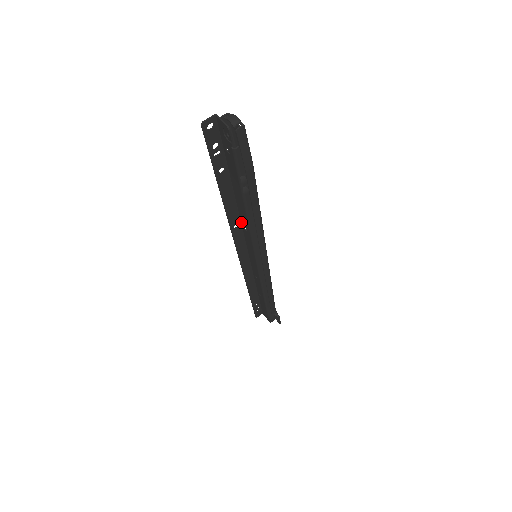
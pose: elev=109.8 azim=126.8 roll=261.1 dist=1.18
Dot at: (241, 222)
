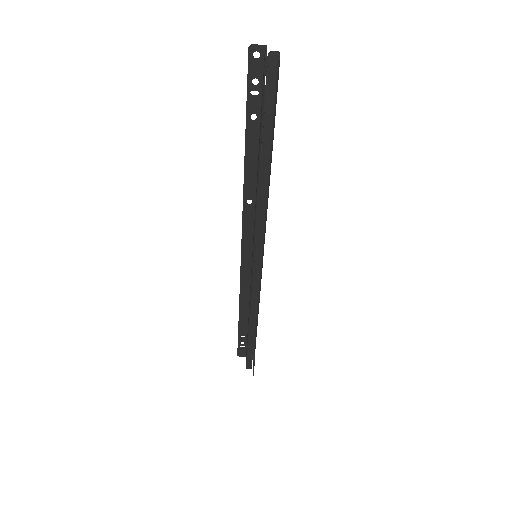
Dot at: occluded
